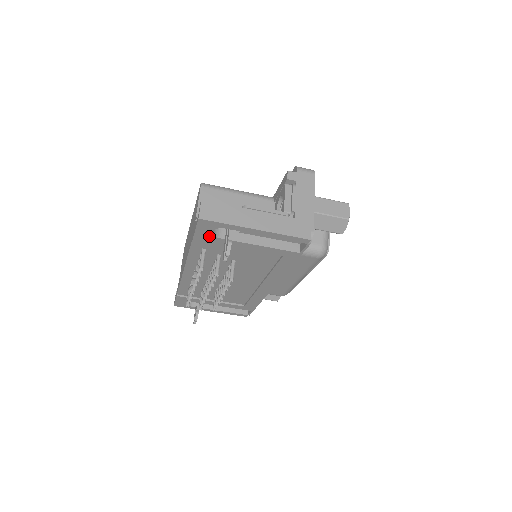
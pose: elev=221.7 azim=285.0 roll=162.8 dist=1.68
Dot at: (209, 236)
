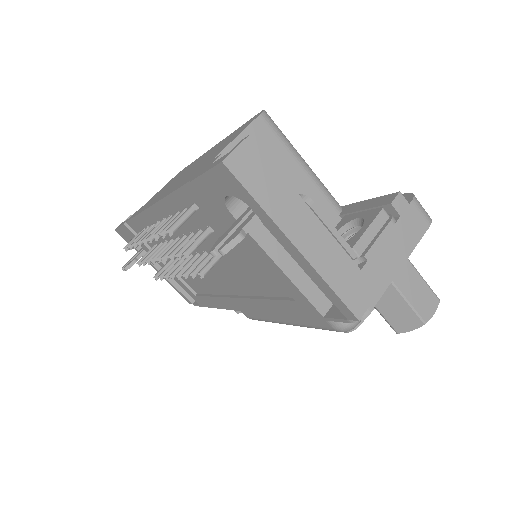
Dot at: (217, 197)
